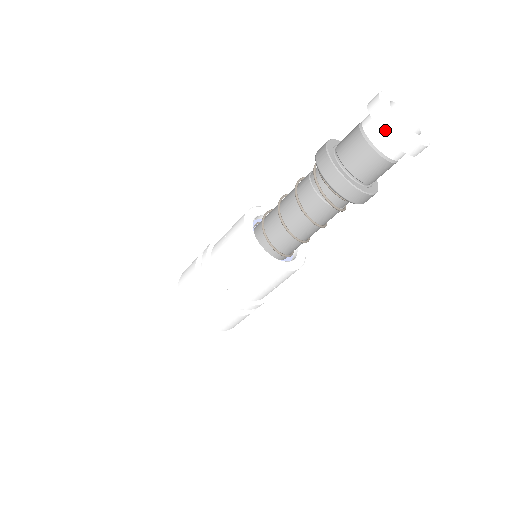
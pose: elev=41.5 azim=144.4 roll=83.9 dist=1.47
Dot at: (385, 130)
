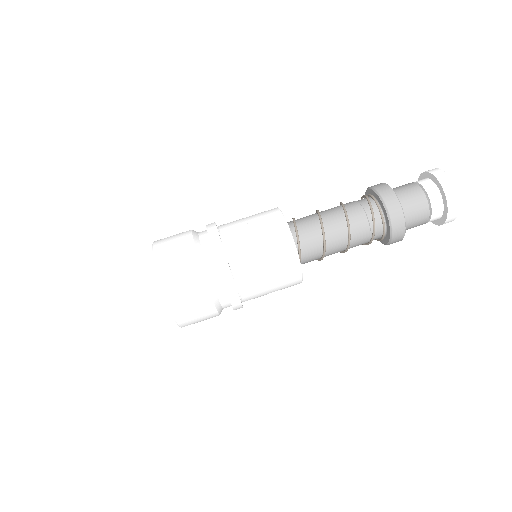
Dot at: (448, 193)
